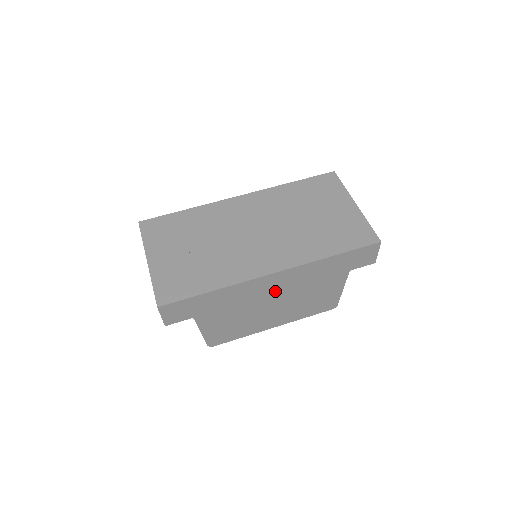
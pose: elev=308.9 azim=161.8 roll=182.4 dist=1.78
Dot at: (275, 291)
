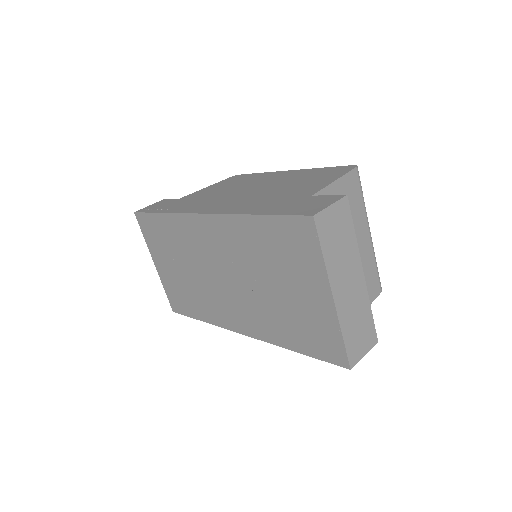
Dot at: occluded
